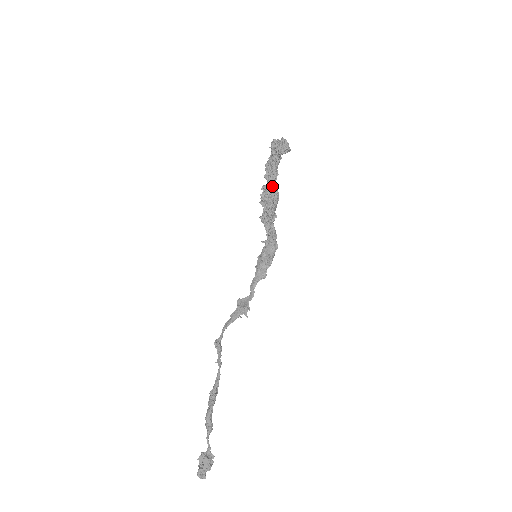
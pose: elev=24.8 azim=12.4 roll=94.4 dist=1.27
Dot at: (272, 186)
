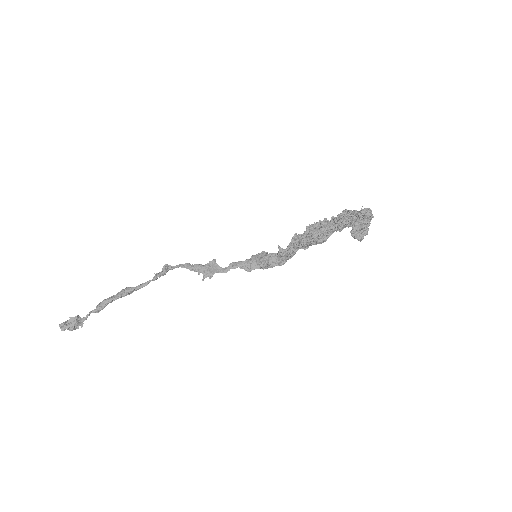
Dot at: (327, 231)
